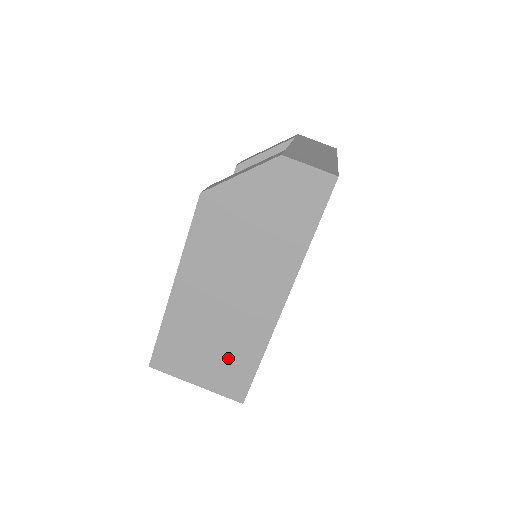
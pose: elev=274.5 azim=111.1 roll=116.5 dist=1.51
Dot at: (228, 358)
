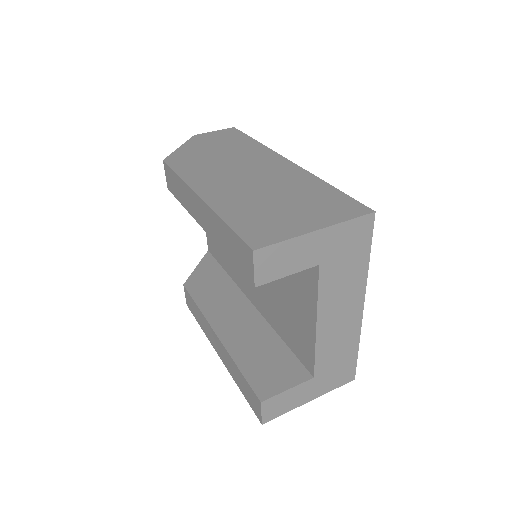
Dot at: (307, 199)
